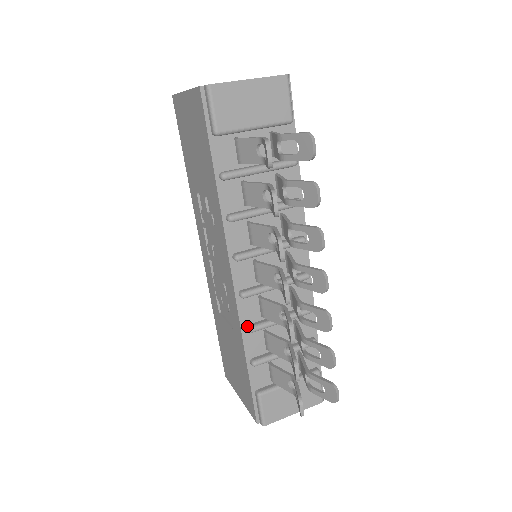
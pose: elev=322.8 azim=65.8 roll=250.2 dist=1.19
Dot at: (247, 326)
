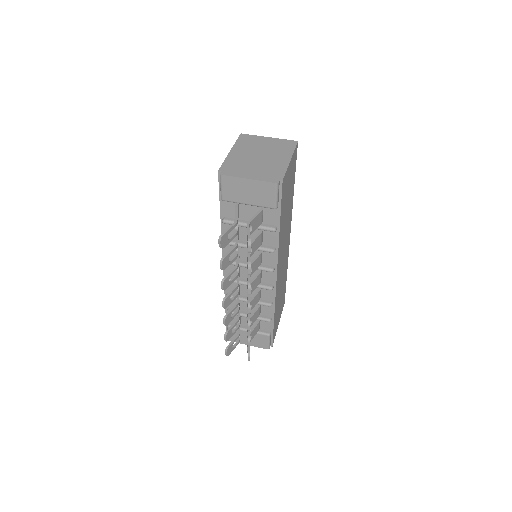
Dot at: occluded
